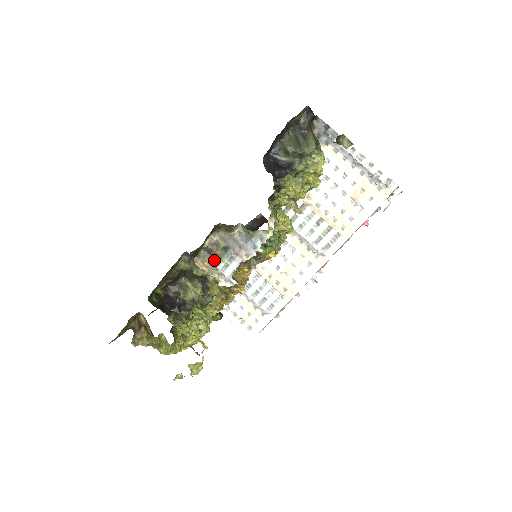
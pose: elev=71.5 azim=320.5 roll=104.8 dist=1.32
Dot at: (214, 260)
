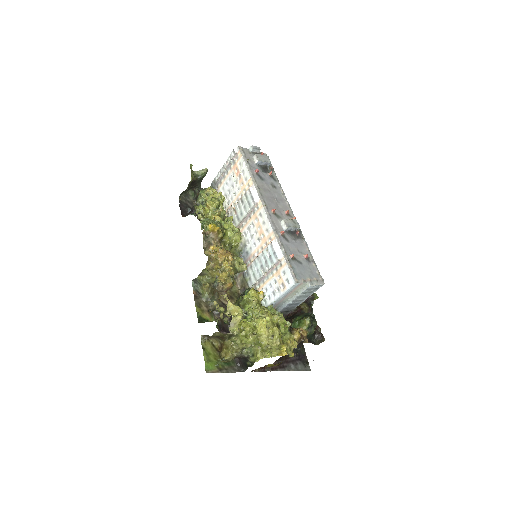
Dot at: occluded
